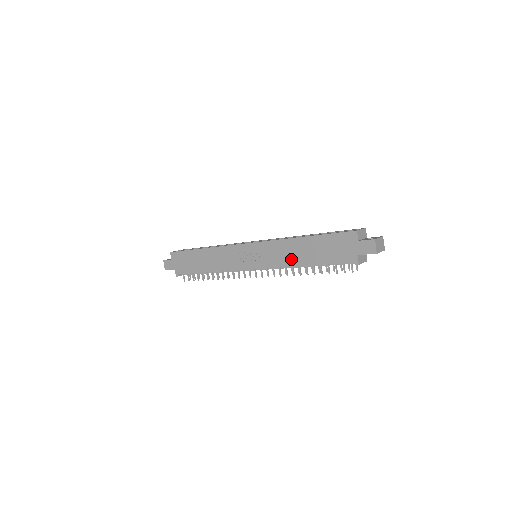
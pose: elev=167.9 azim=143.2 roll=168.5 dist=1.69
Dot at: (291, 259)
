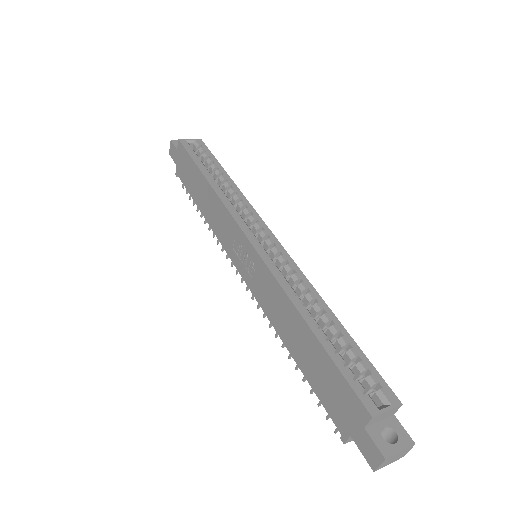
Dot at: (279, 323)
